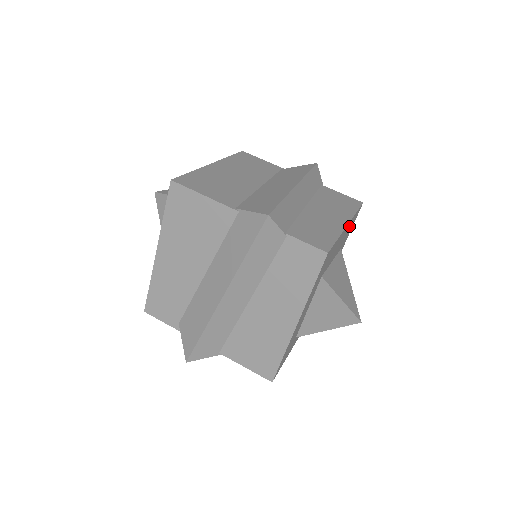
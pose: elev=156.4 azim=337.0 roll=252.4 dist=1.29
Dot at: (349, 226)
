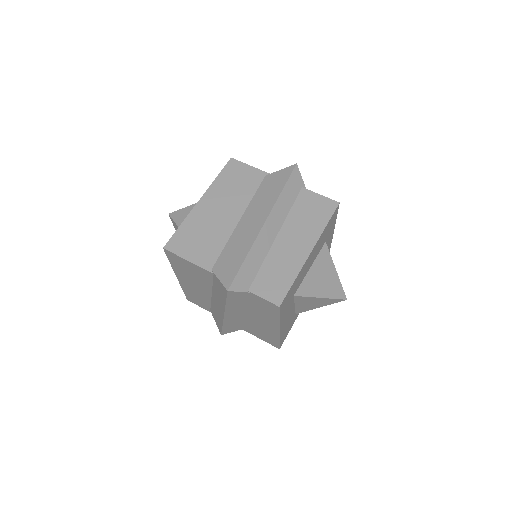
Dot at: (321, 238)
